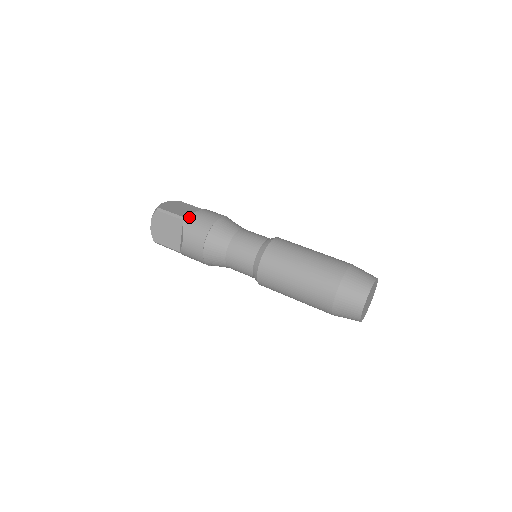
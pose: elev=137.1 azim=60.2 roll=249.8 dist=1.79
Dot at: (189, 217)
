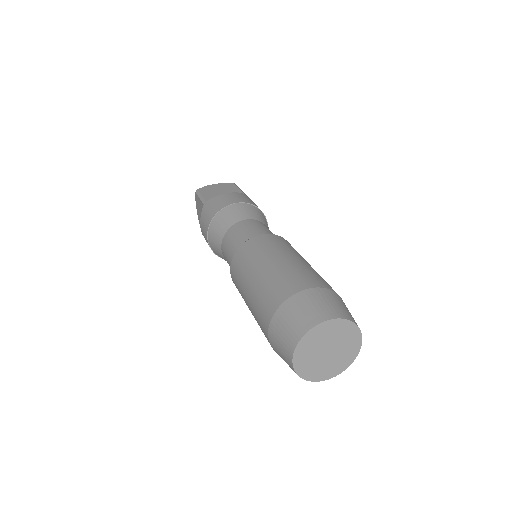
Dot at: (209, 201)
